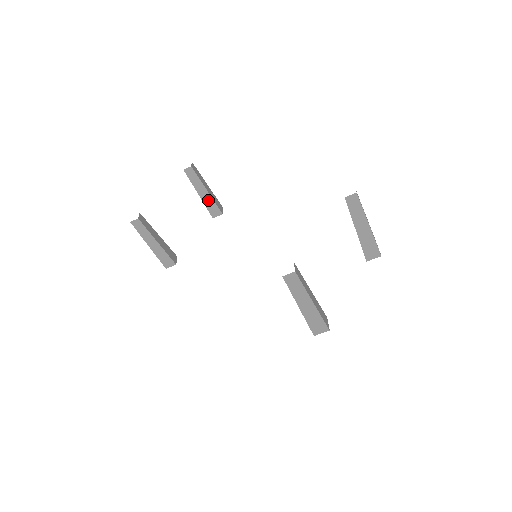
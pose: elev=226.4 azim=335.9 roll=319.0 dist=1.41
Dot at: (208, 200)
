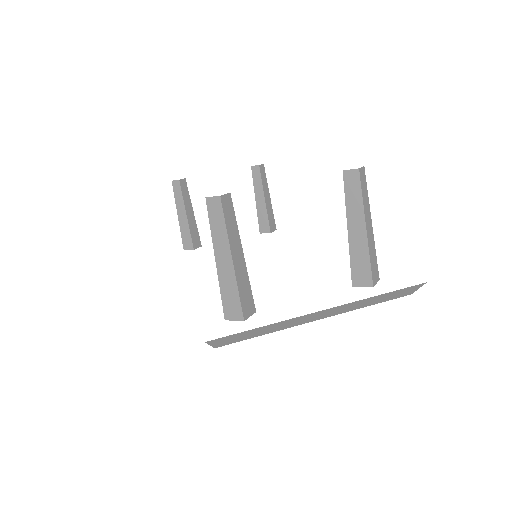
Dot at: (262, 210)
